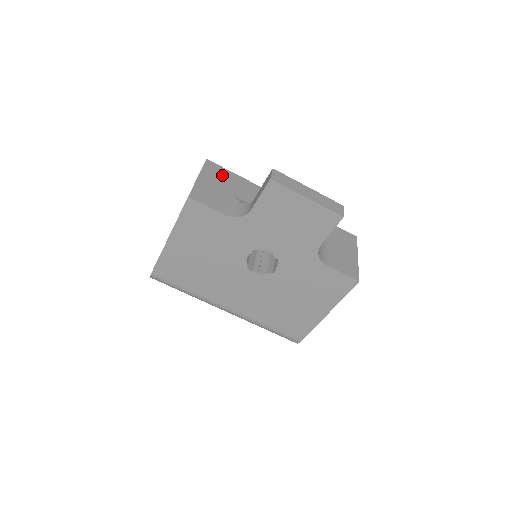
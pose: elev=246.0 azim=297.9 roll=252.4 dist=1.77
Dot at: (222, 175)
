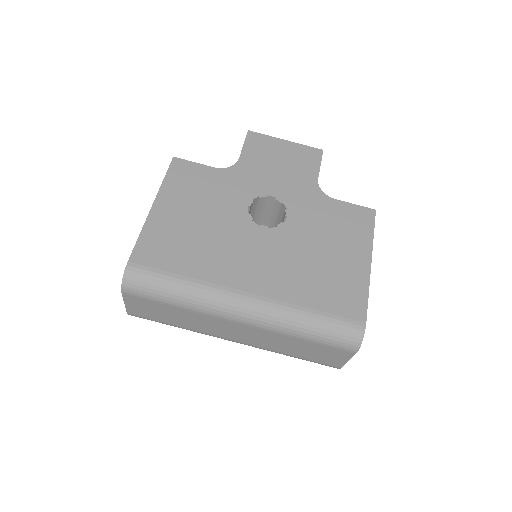
Dot at: occluded
